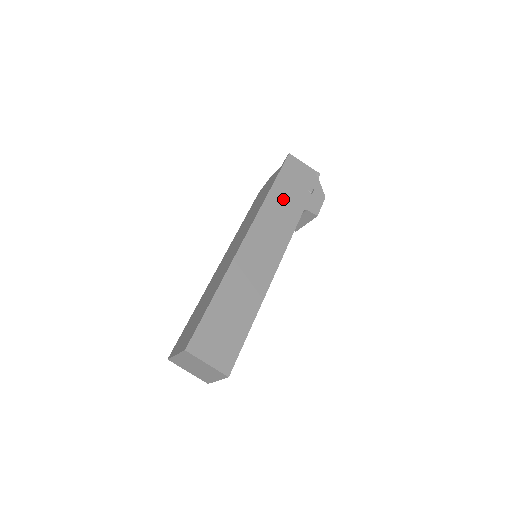
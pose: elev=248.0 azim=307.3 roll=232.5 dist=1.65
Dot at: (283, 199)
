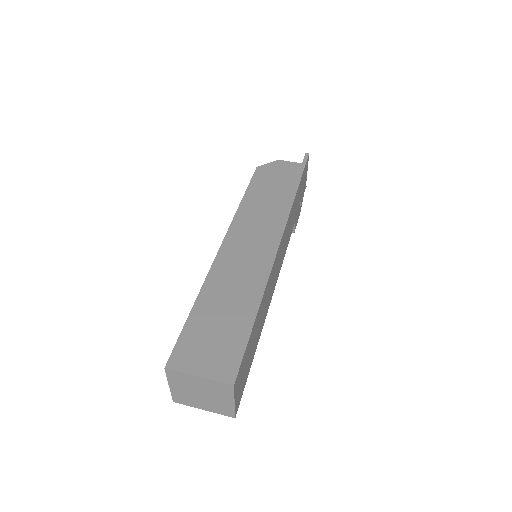
Dot at: occluded
